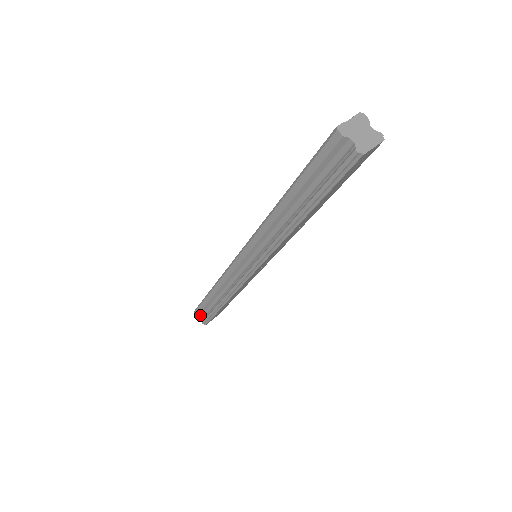
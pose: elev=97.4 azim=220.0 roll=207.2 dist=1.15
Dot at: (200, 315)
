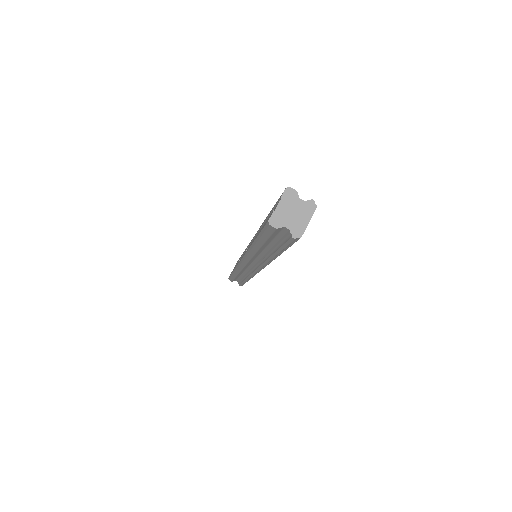
Dot at: (234, 280)
